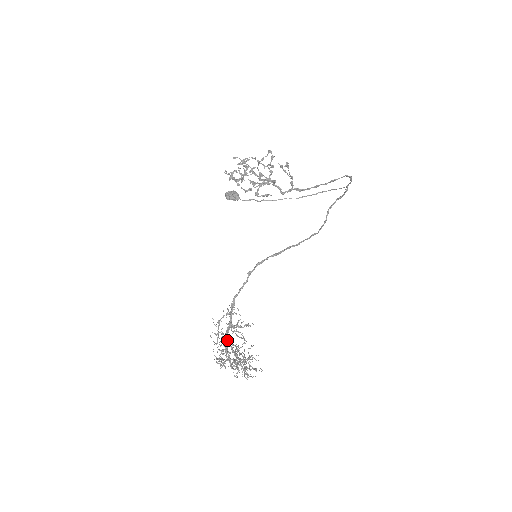
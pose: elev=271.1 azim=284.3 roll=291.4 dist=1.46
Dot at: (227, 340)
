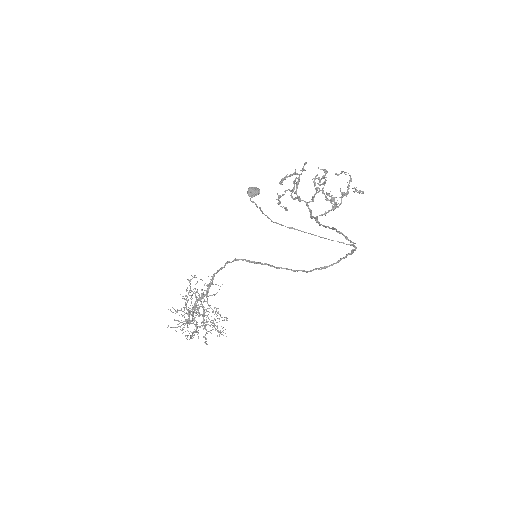
Dot at: (201, 302)
